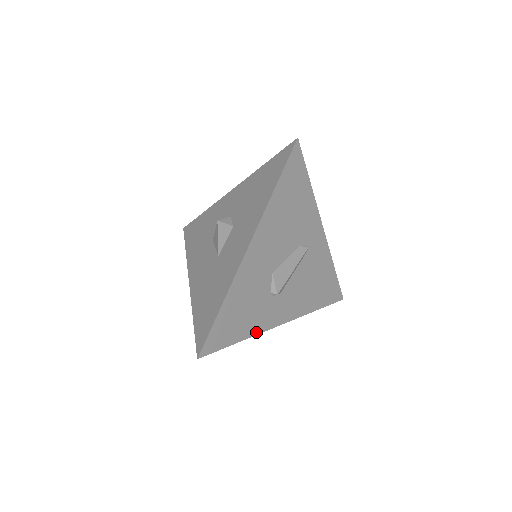
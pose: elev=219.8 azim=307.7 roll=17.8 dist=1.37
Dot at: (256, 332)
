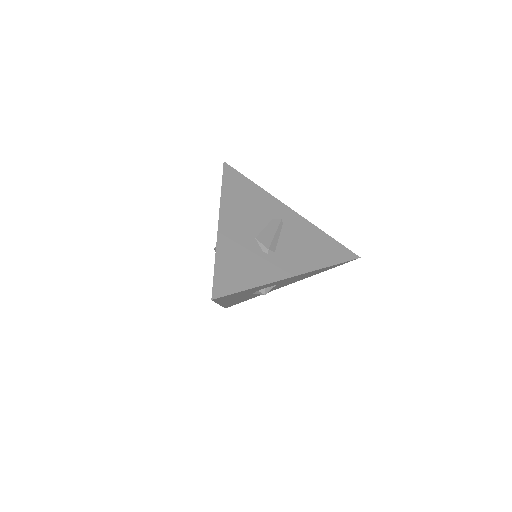
Dot at: (267, 282)
